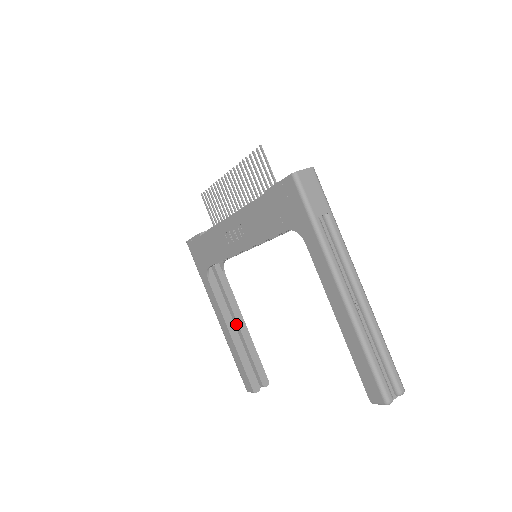
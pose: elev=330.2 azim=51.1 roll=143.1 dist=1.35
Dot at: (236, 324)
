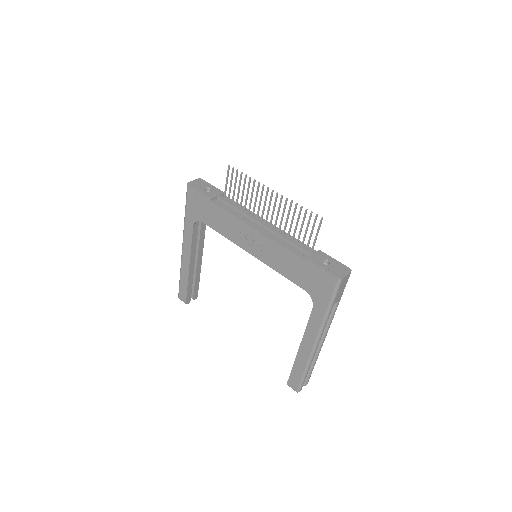
Dot at: (195, 257)
